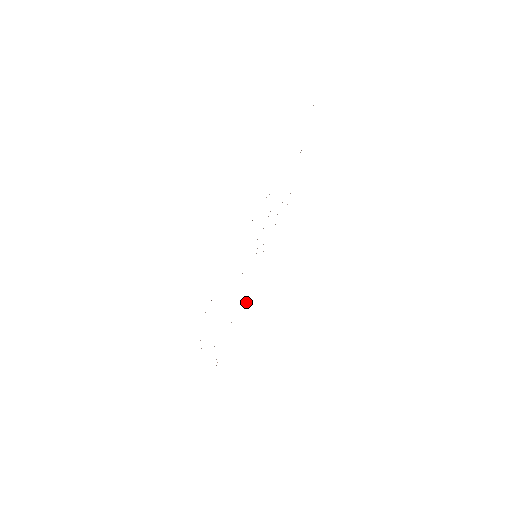
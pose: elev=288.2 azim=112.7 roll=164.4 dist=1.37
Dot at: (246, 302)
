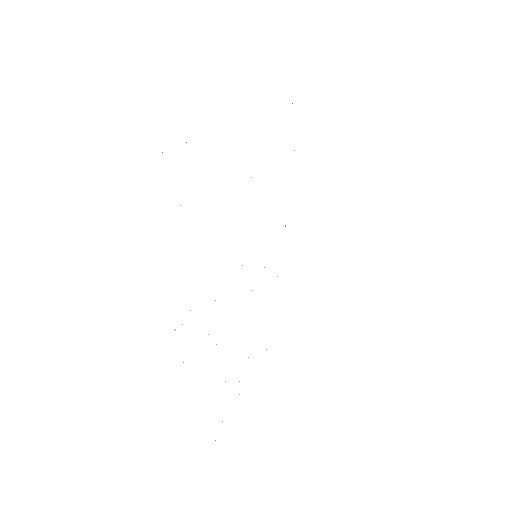
Dot at: occluded
